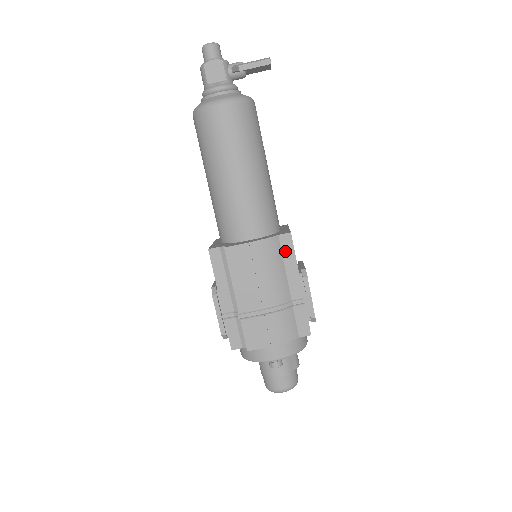
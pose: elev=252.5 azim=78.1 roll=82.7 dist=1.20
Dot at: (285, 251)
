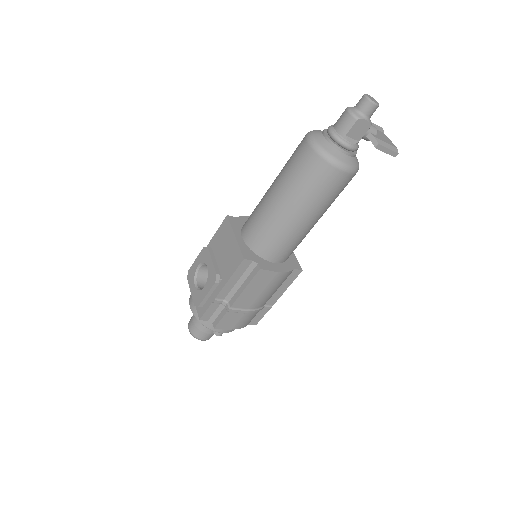
Dot at: (289, 279)
